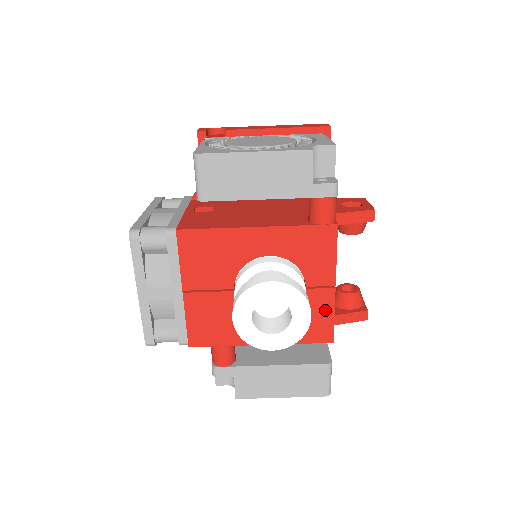
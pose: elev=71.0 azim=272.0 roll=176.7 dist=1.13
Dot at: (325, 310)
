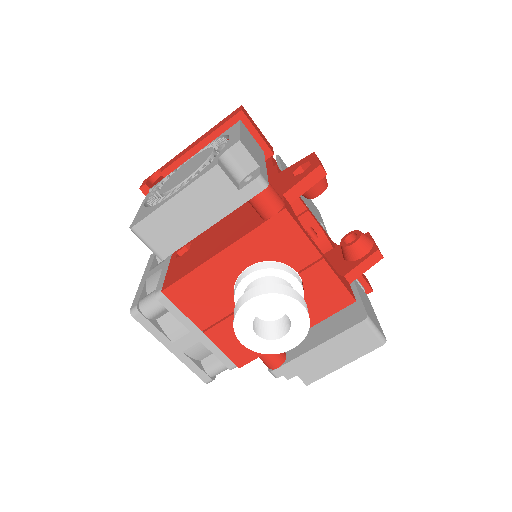
Dot at: (328, 281)
